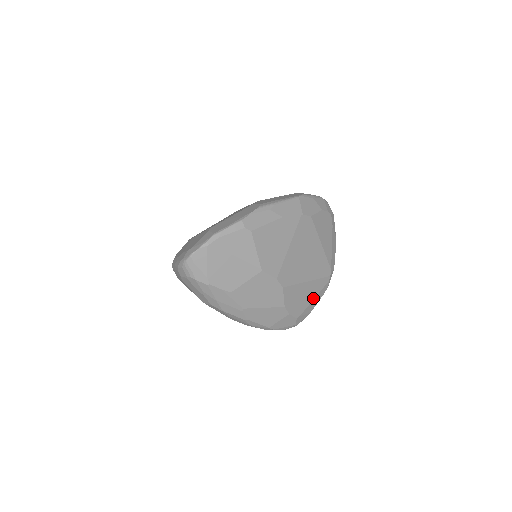
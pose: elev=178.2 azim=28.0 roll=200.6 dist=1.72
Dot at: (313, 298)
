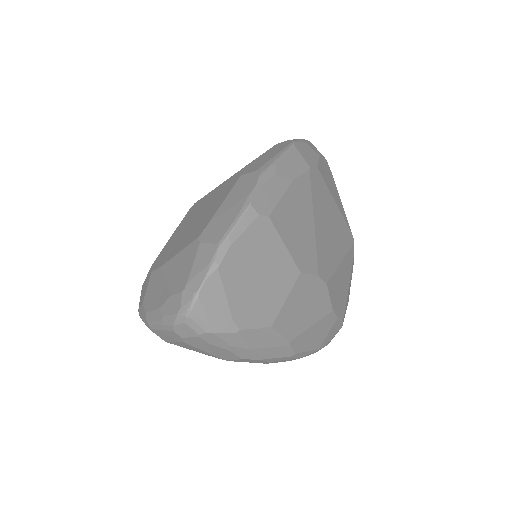
Dot at: (348, 282)
